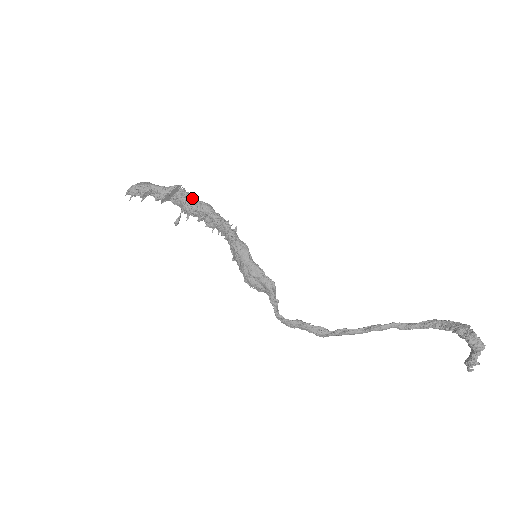
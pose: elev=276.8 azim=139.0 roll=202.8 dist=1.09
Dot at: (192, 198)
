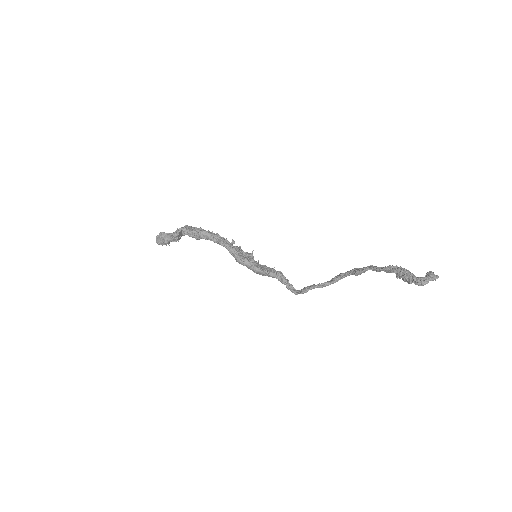
Dot at: (193, 232)
